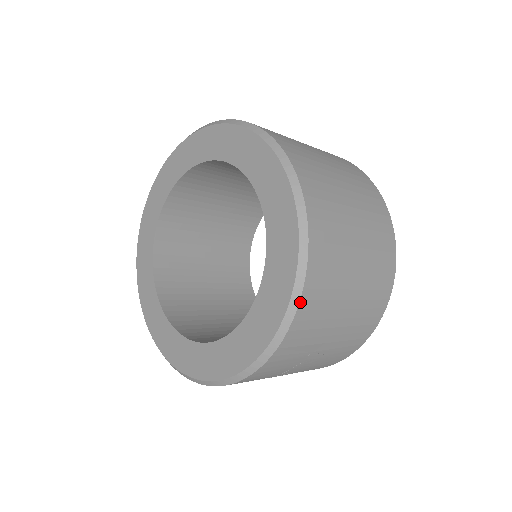
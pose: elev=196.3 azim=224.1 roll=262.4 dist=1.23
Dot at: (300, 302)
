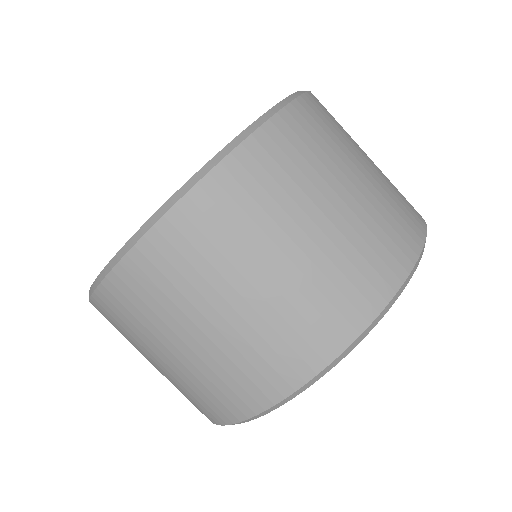
Dot at: (106, 279)
